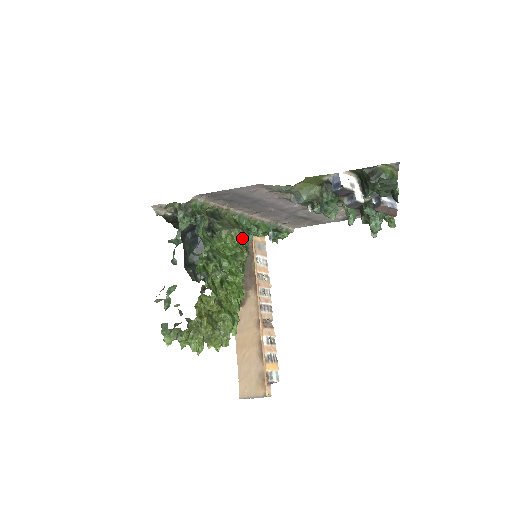
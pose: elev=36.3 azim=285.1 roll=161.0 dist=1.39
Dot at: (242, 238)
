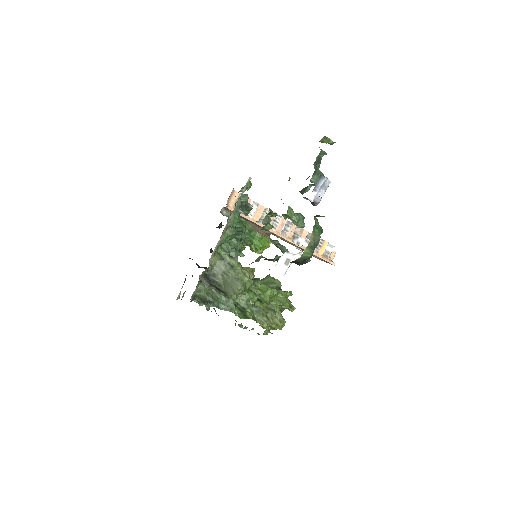
Dot at: (239, 268)
